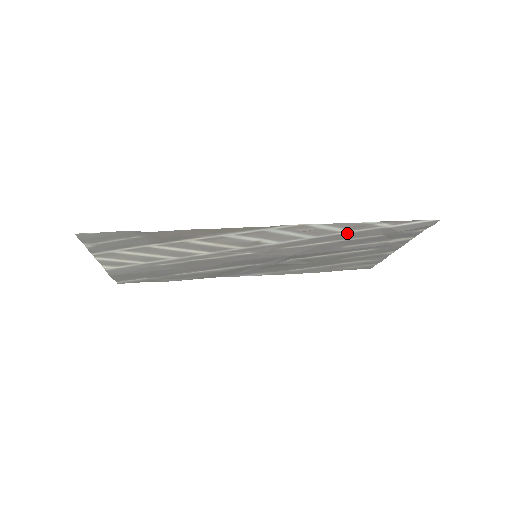
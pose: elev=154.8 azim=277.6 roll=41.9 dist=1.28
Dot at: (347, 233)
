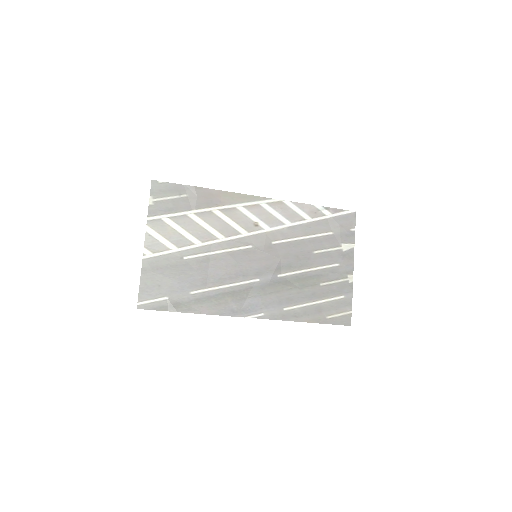
Dot at: (309, 223)
